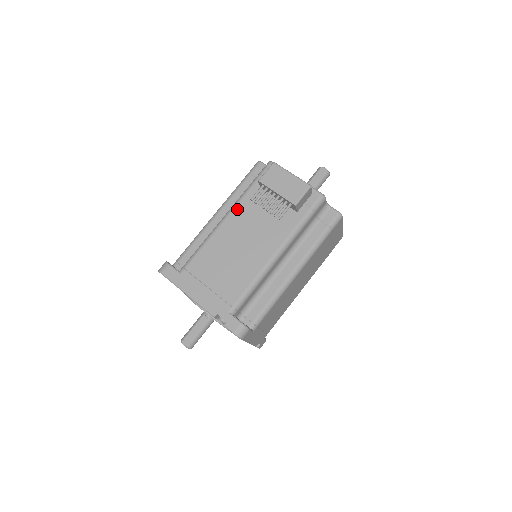
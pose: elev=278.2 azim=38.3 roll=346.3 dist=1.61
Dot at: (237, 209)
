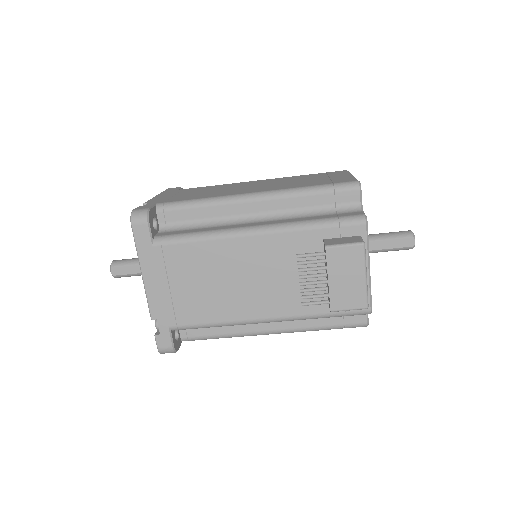
Dot at: (275, 237)
